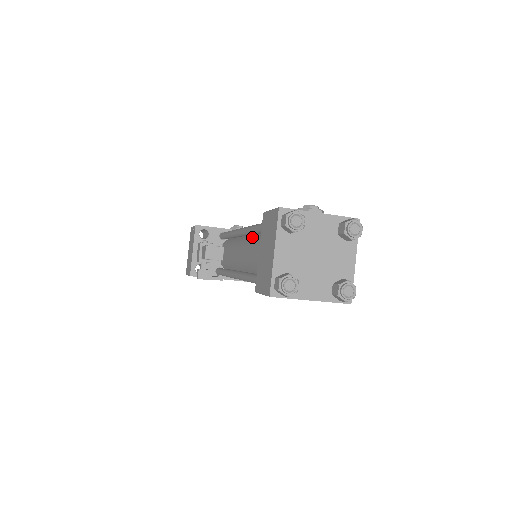
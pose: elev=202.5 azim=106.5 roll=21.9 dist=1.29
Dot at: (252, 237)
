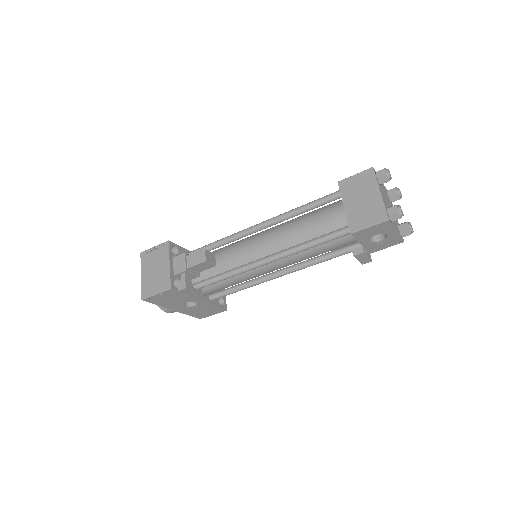
Dot at: (281, 224)
